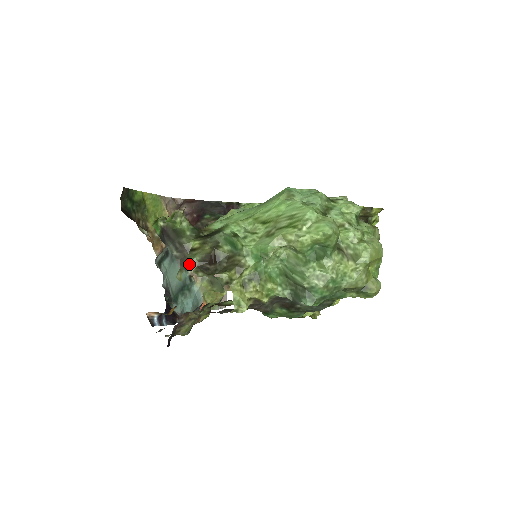
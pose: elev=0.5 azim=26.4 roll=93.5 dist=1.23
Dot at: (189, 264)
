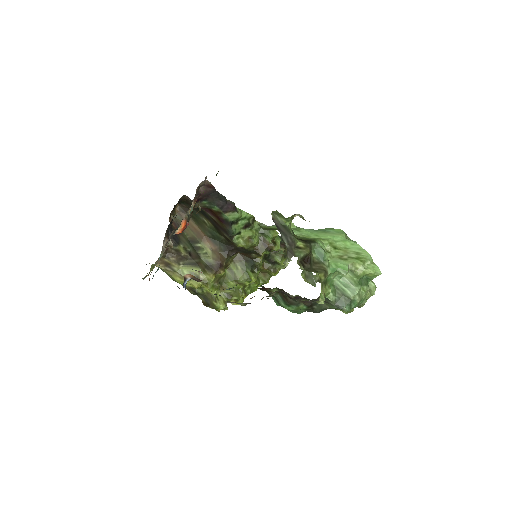
Dot at: occluded
